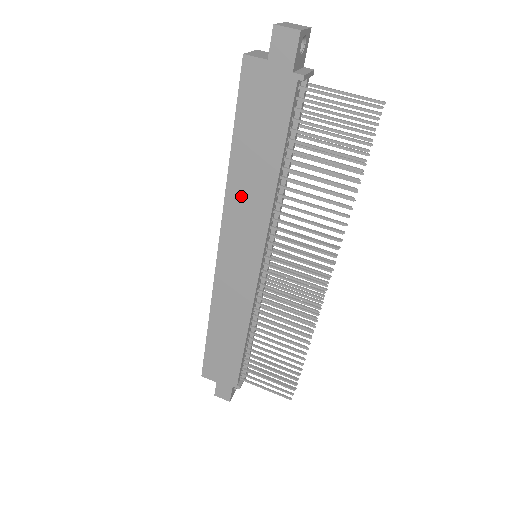
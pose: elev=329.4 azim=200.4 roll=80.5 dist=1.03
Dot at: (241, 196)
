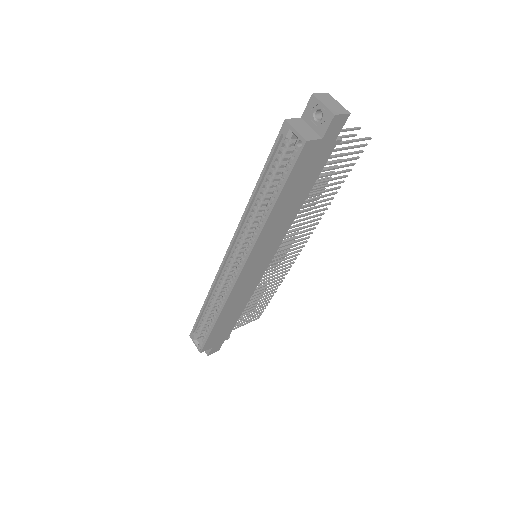
Dot at: (271, 230)
